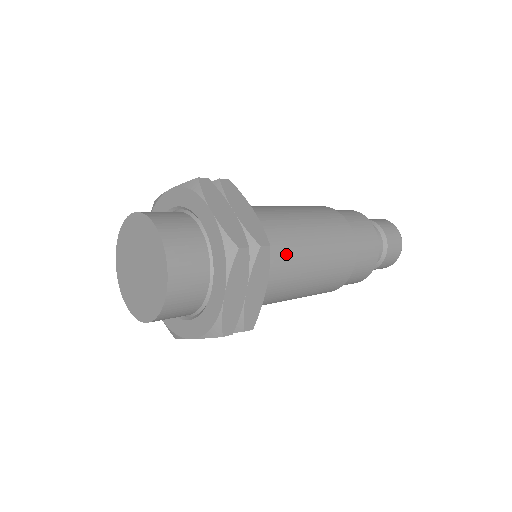
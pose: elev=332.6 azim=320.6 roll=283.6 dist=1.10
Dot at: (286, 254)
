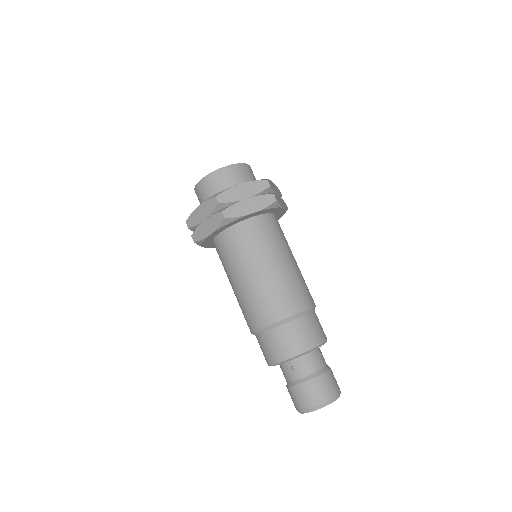
Dot at: (274, 238)
